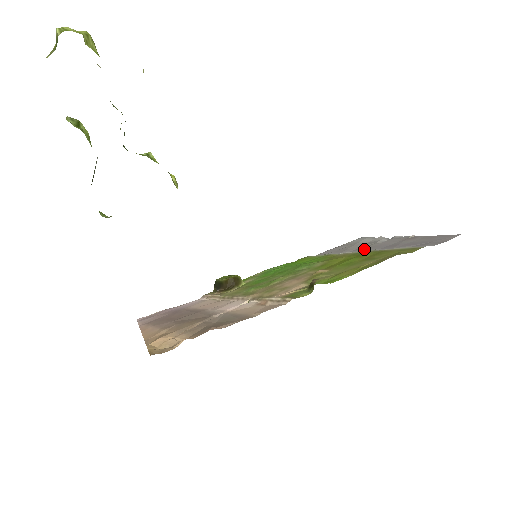
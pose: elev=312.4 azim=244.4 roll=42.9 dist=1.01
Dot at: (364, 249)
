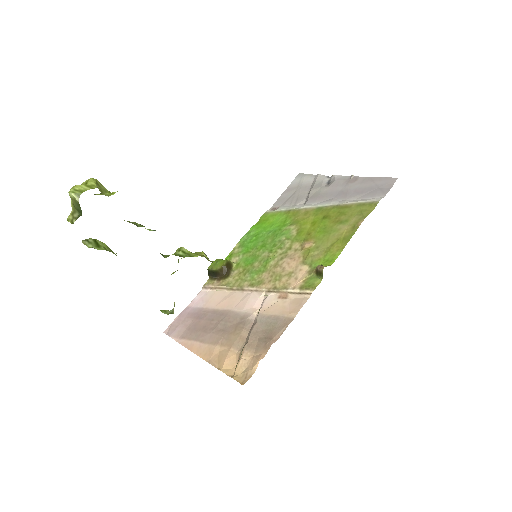
Dot at: (318, 199)
